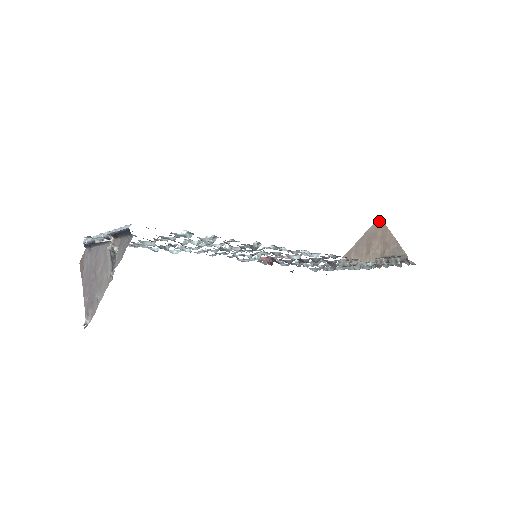
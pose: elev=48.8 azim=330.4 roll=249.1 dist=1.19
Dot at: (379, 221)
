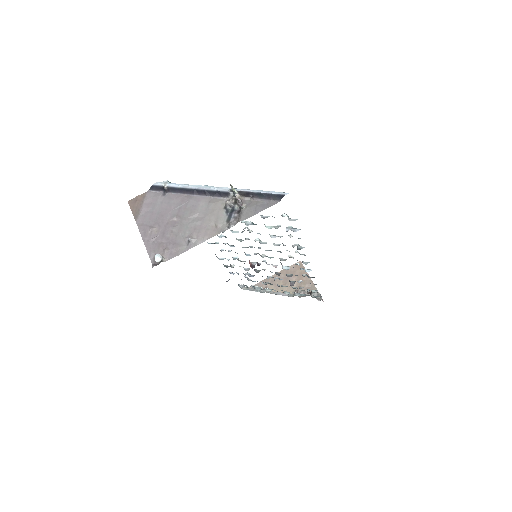
Dot at: (299, 263)
